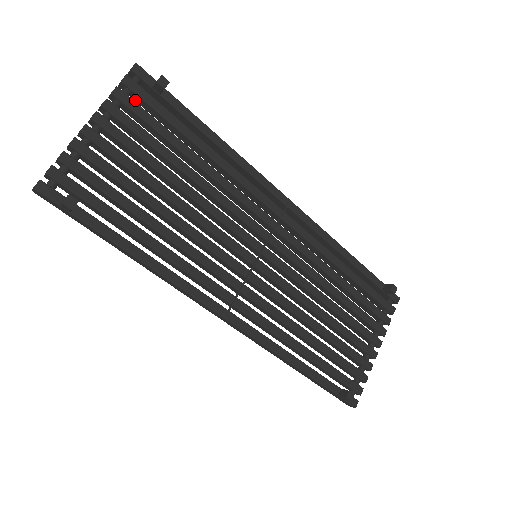
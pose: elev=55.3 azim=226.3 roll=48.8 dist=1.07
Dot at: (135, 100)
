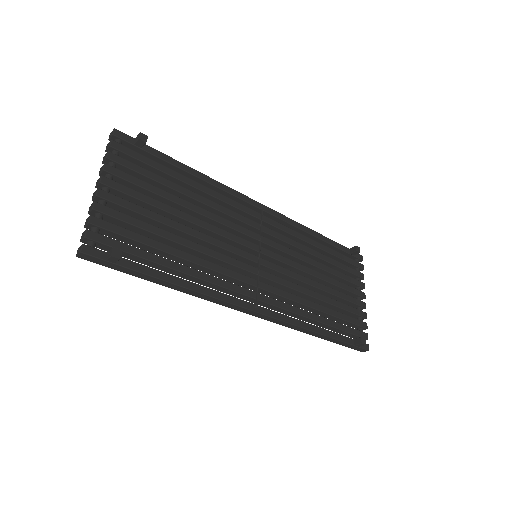
Dot at: occluded
